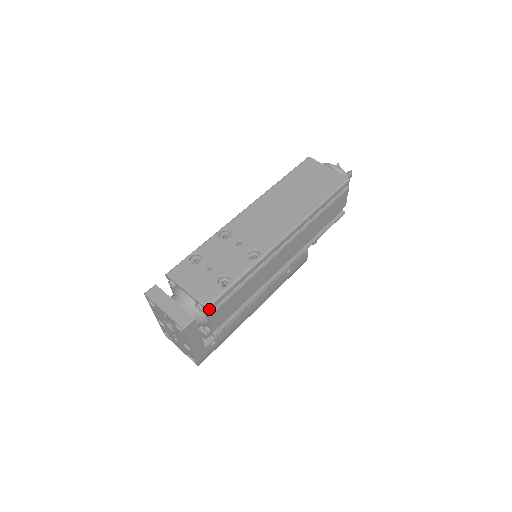
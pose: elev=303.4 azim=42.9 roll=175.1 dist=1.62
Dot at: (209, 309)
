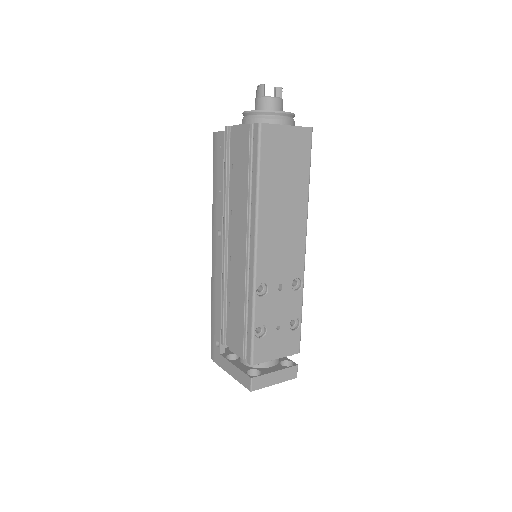
Dot at: (298, 349)
